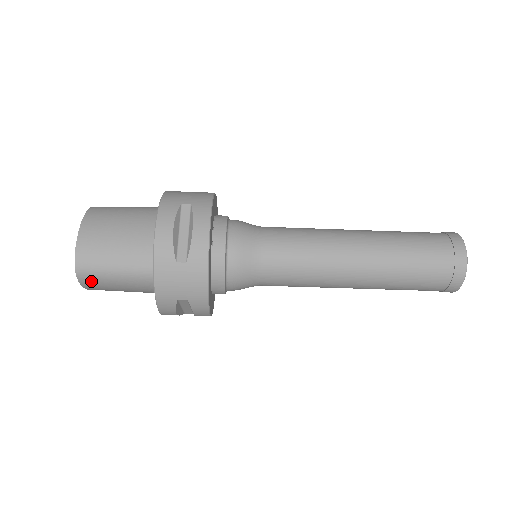
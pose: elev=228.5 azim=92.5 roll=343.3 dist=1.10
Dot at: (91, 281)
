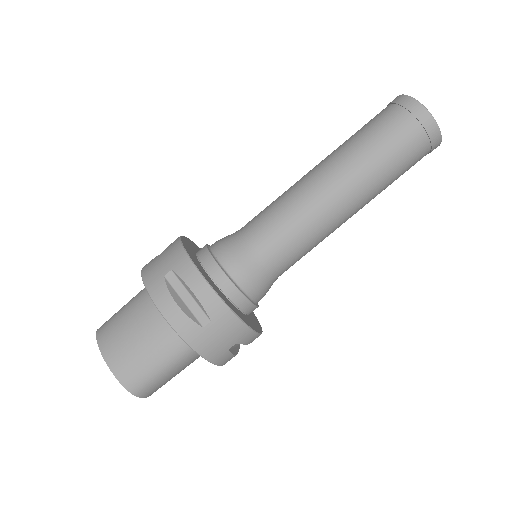
Dot at: (151, 390)
